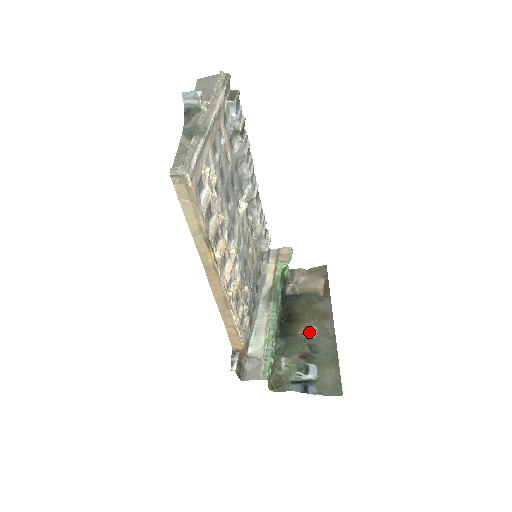
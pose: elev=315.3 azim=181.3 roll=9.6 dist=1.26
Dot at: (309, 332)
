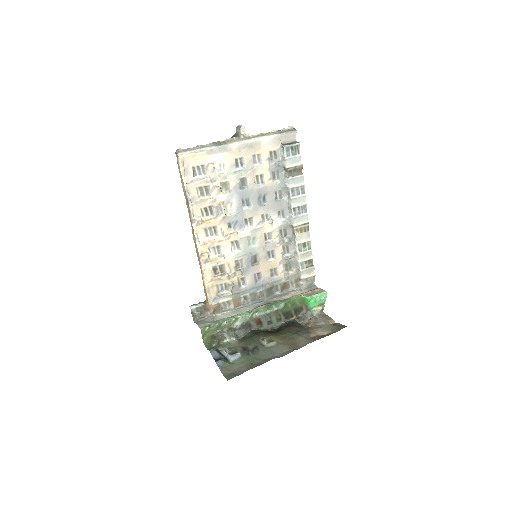
Dot at: (267, 342)
